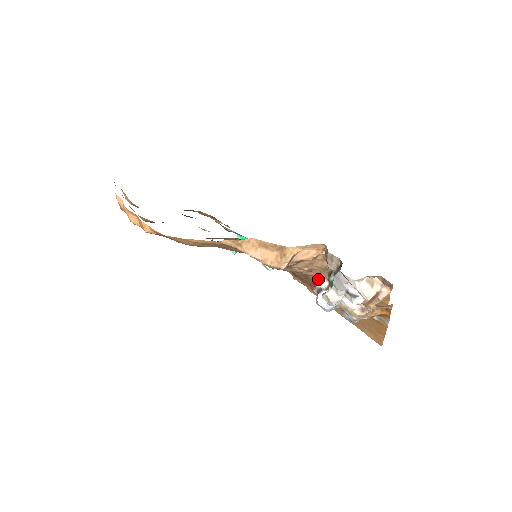
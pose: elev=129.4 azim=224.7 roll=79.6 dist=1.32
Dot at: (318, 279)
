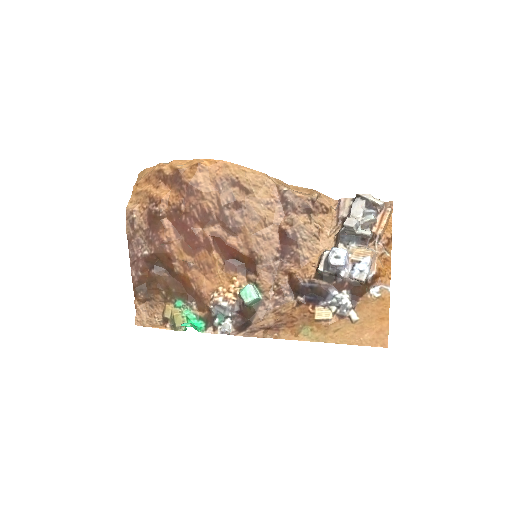
Dot at: (324, 251)
